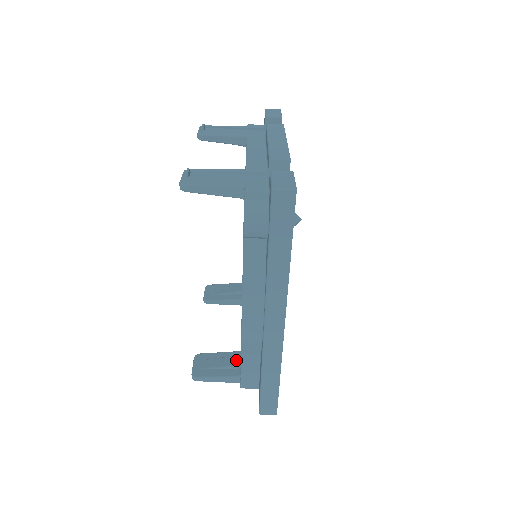
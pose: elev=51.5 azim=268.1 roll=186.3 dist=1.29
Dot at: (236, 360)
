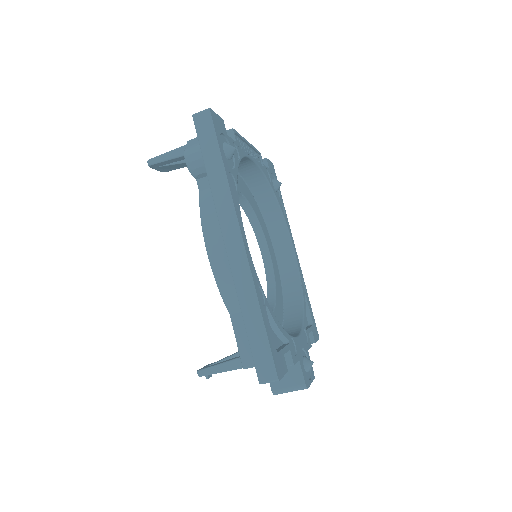
Dot at: occluded
